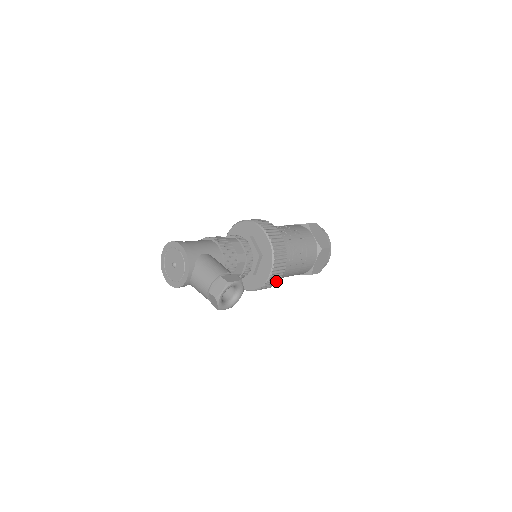
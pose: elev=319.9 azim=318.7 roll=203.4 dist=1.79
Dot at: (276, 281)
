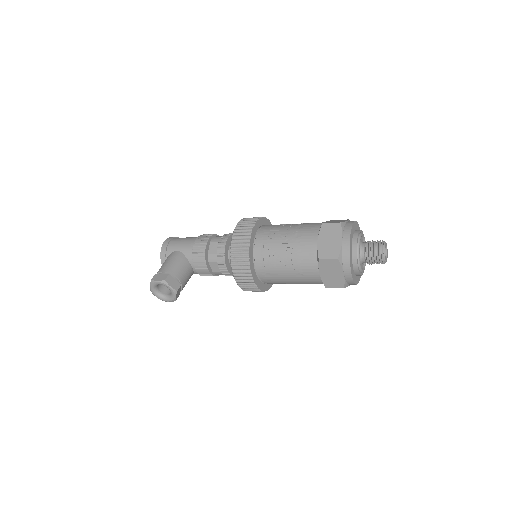
Dot at: (255, 287)
